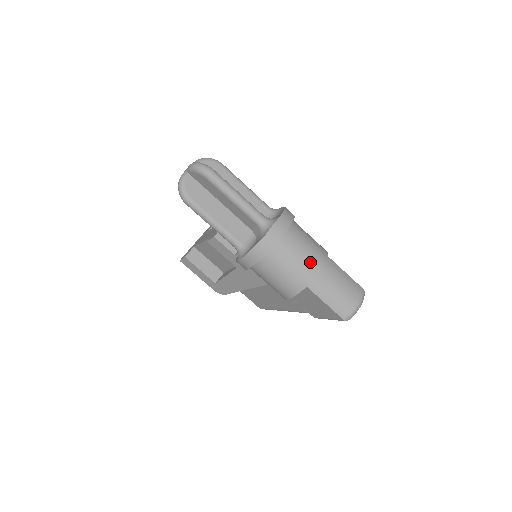
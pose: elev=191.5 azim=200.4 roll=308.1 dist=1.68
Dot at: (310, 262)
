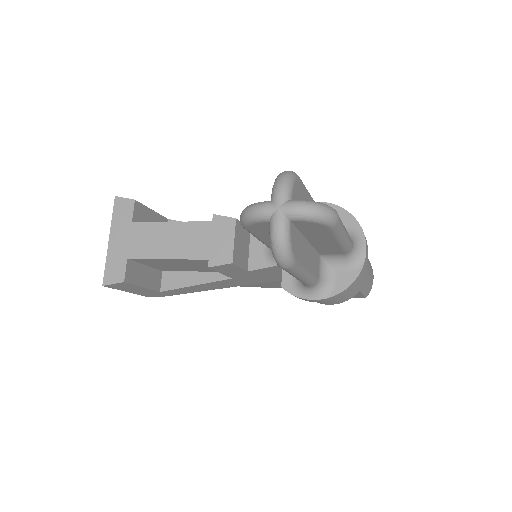
Dot at: (367, 266)
